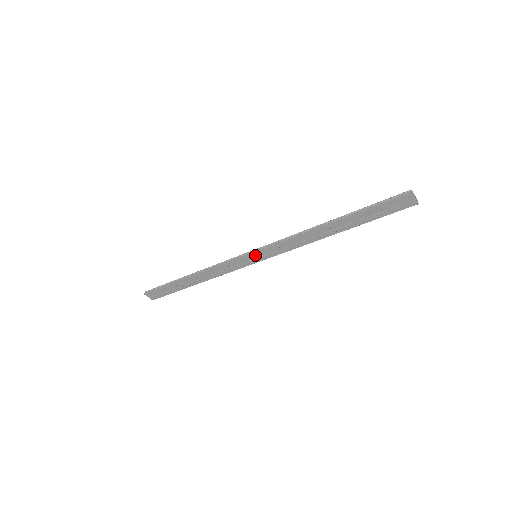
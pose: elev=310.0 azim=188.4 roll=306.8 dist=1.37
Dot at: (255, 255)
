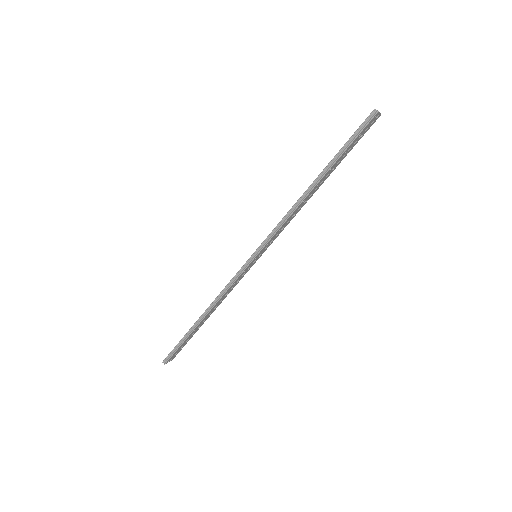
Dot at: (257, 257)
